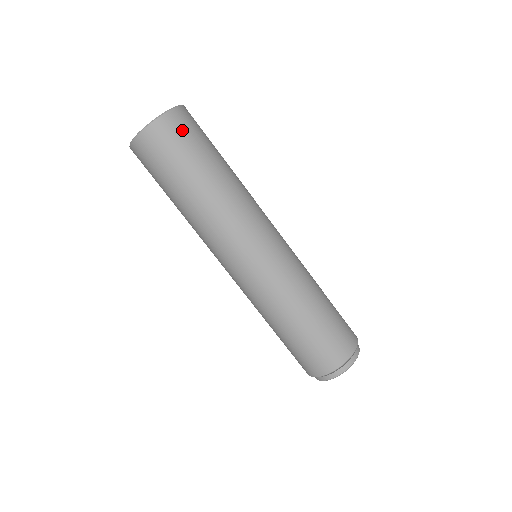
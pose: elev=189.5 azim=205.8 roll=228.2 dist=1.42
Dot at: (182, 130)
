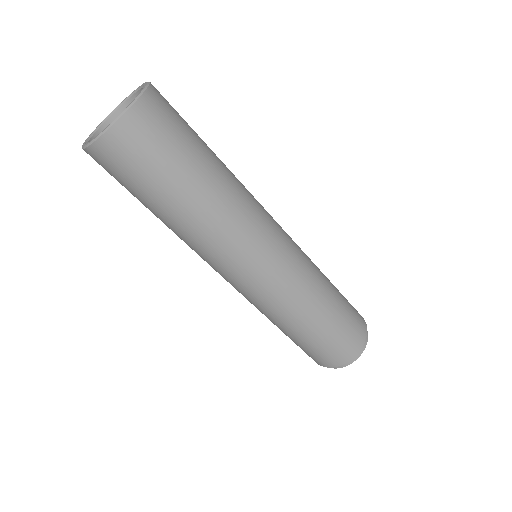
Dot at: (130, 155)
